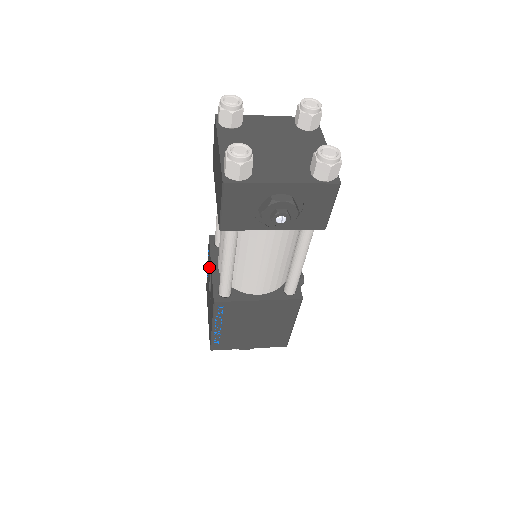
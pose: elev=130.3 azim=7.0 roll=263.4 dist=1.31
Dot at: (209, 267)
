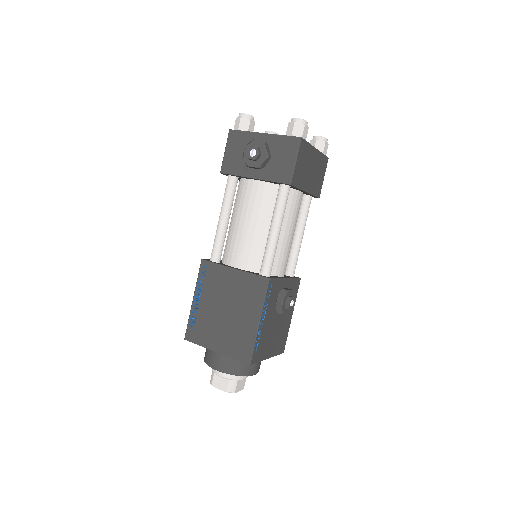
Dot at: occluded
